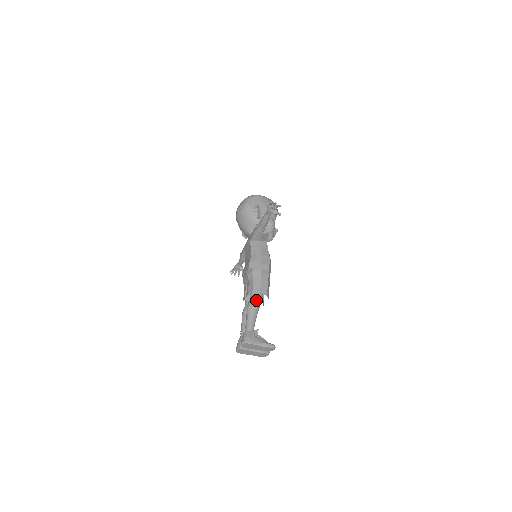
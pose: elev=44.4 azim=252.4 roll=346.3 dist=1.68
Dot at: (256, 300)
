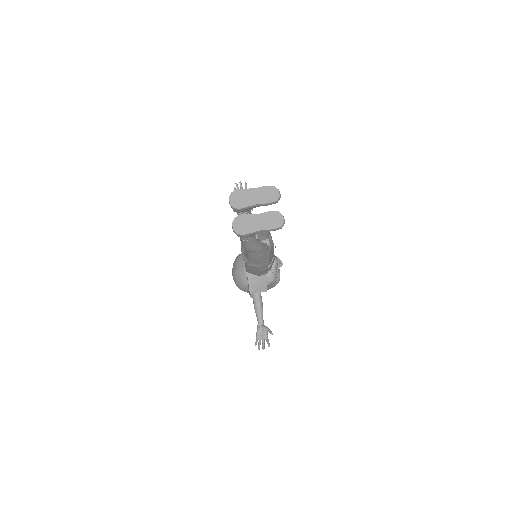
Dot at: occluded
